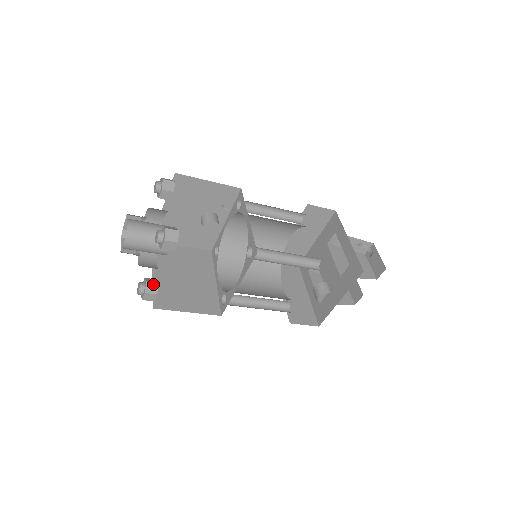
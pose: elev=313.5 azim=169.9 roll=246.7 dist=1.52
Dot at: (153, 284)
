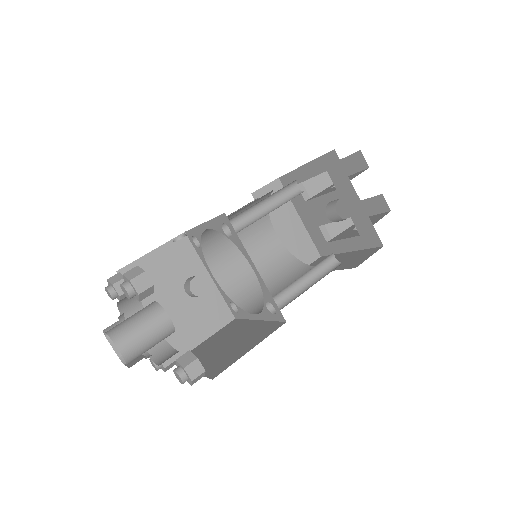
Dot at: (185, 356)
